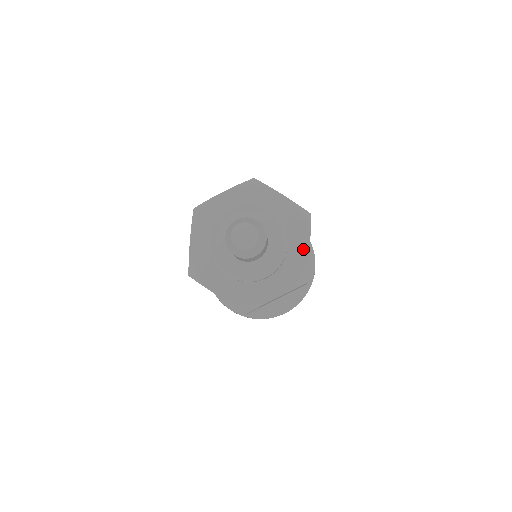
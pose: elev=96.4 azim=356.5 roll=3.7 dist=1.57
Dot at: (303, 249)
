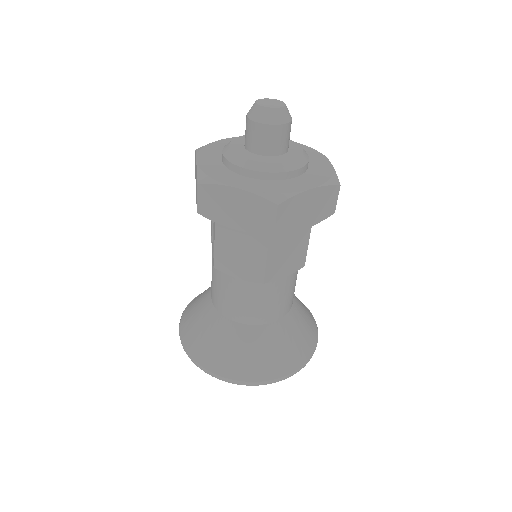
Dot at: (324, 163)
